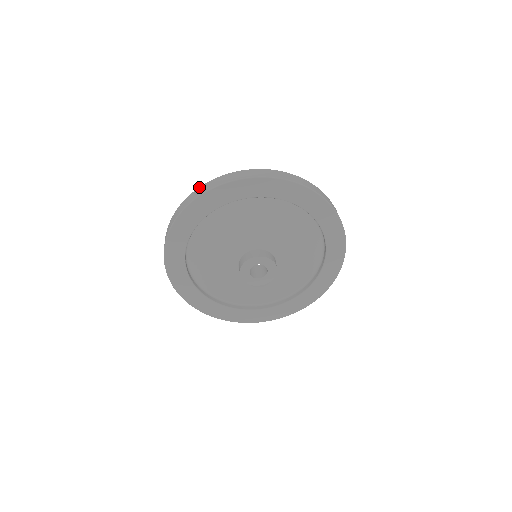
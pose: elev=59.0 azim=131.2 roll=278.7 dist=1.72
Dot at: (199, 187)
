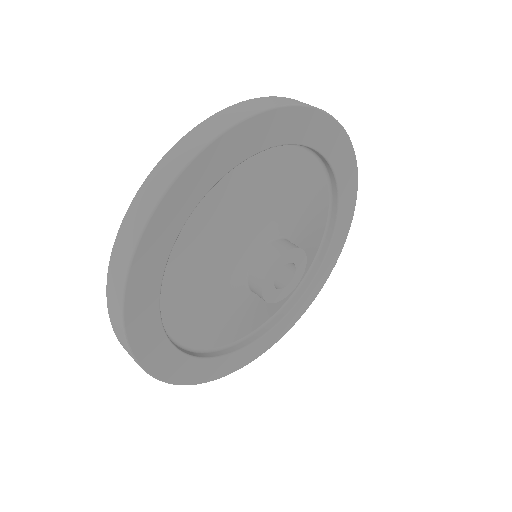
Dot at: (154, 167)
